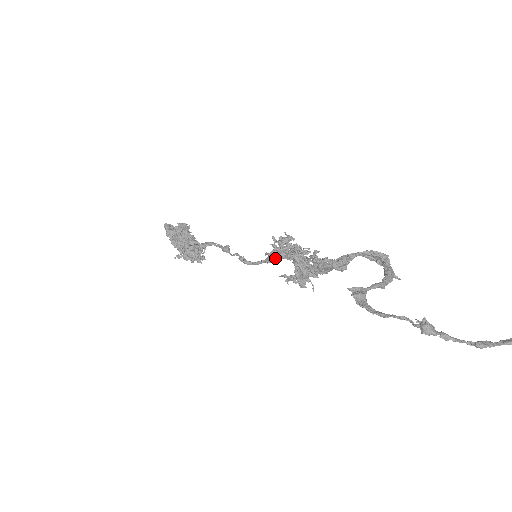
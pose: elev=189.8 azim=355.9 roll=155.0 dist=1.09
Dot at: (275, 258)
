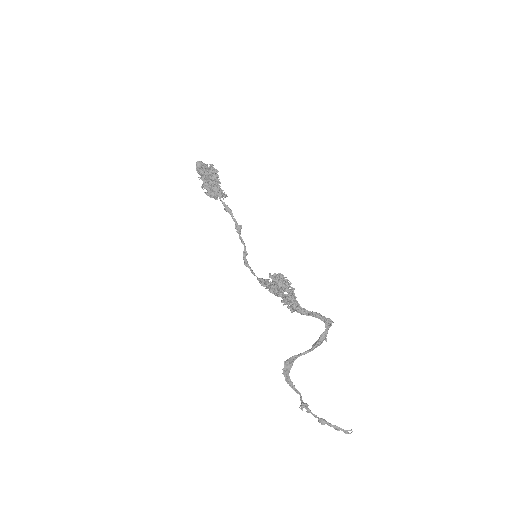
Dot at: (263, 286)
